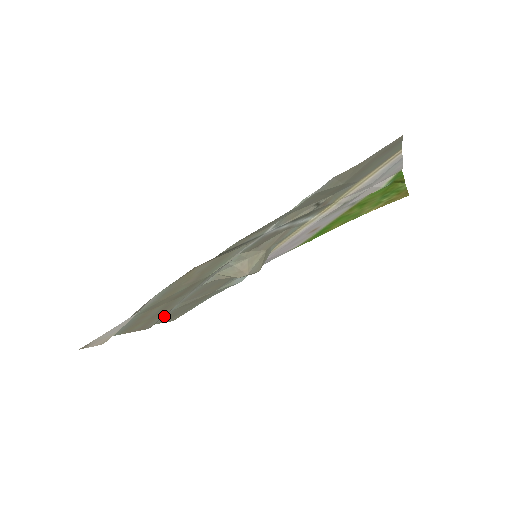
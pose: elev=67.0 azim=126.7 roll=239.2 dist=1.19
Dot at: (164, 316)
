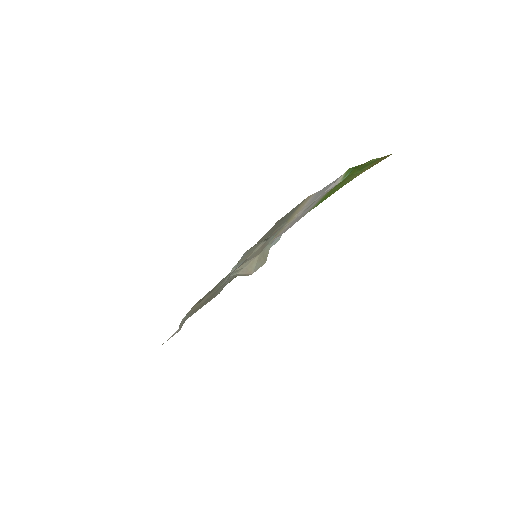
Dot at: occluded
